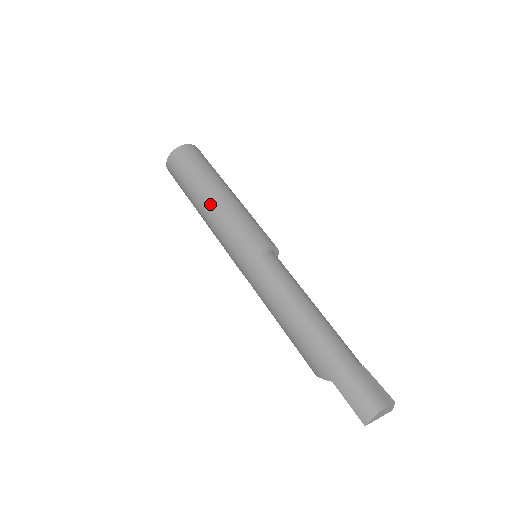
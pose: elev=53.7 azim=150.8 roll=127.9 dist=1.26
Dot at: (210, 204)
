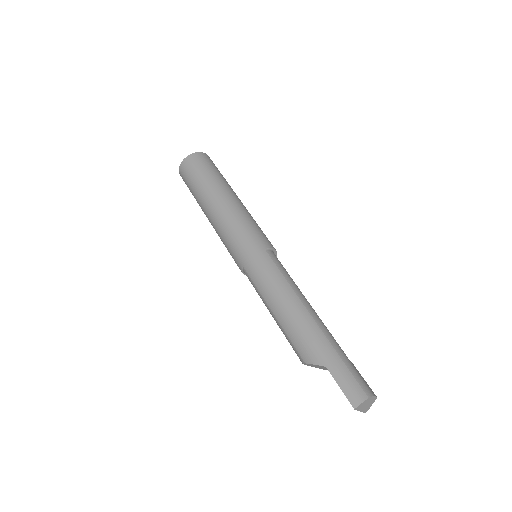
Dot at: (224, 201)
